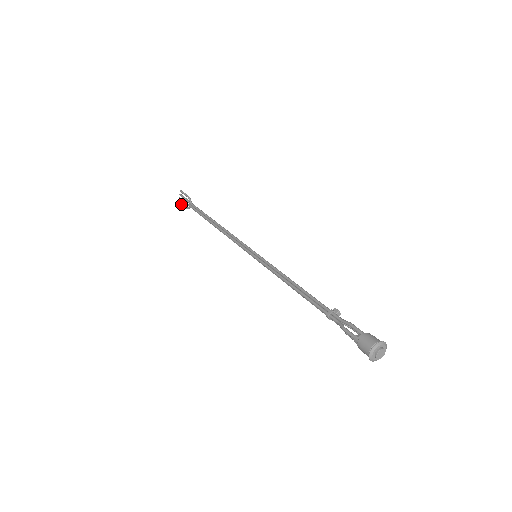
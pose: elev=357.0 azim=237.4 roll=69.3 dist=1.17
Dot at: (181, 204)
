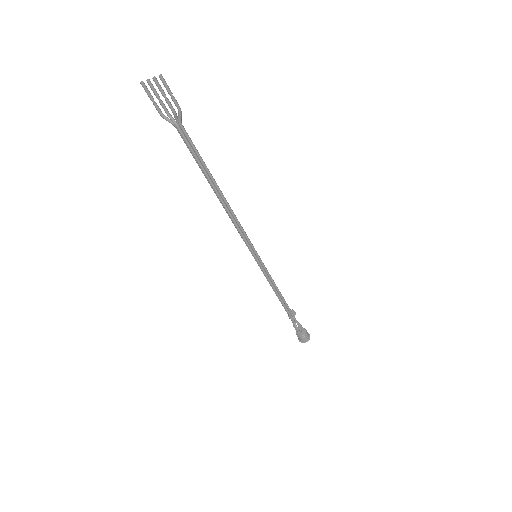
Dot at: (150, 96)
